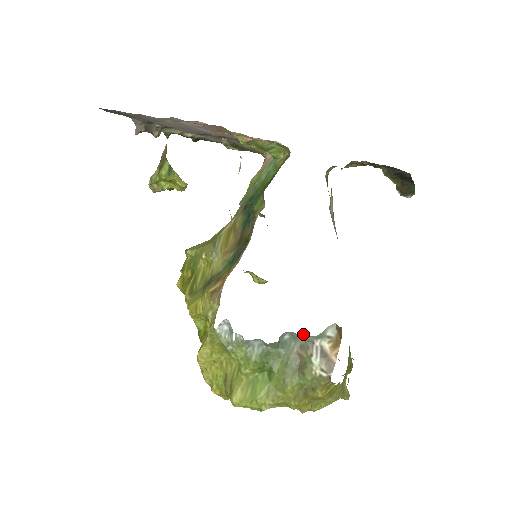
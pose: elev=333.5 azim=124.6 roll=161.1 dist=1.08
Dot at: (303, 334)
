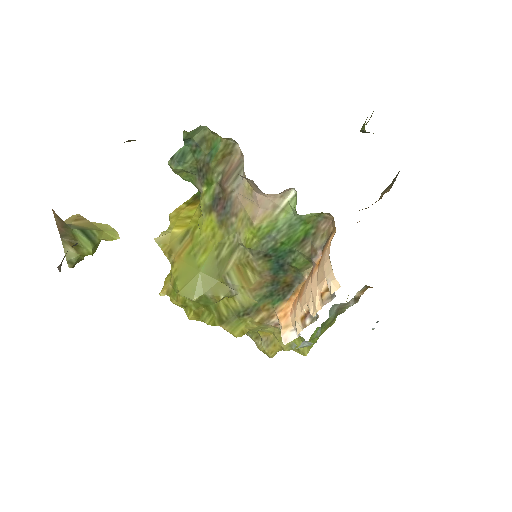
Dot at: occluded
